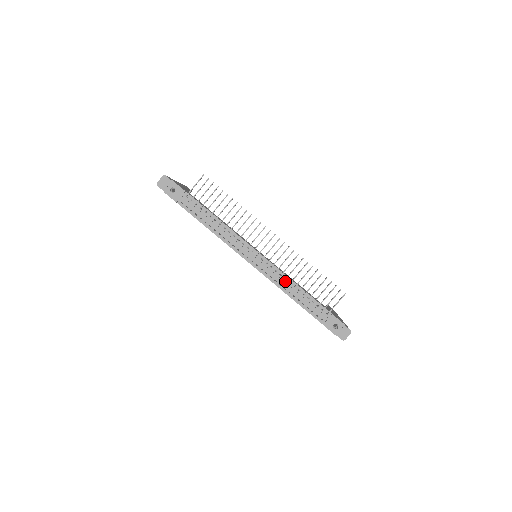
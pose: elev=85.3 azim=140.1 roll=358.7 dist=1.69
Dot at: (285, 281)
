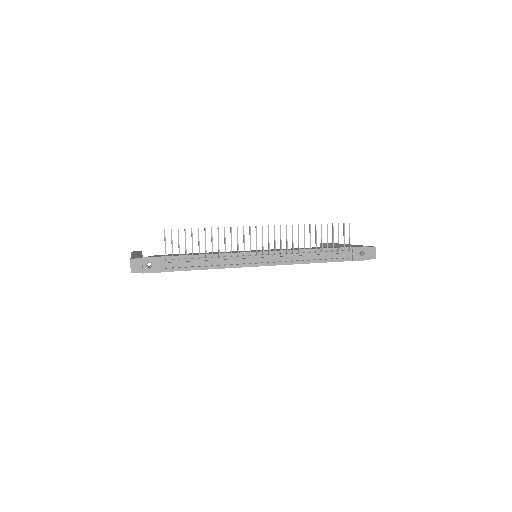
Dot at: (299, 255)
